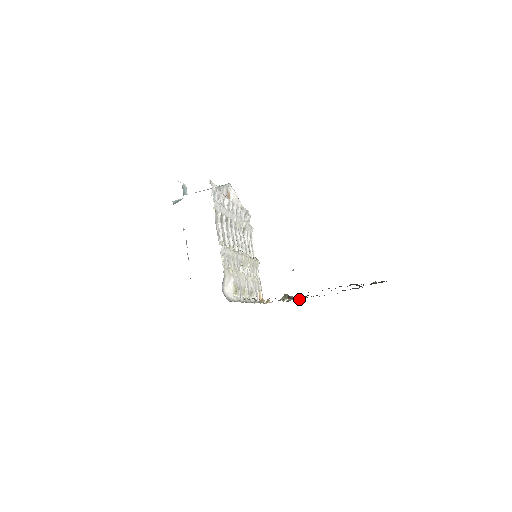
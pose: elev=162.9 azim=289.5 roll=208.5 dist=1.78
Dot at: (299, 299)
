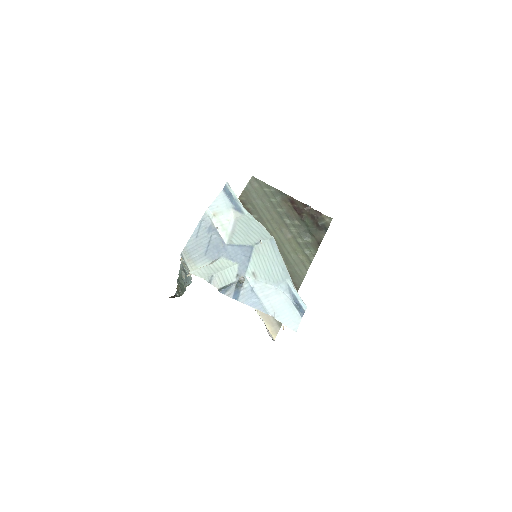
Dot at: occluded
